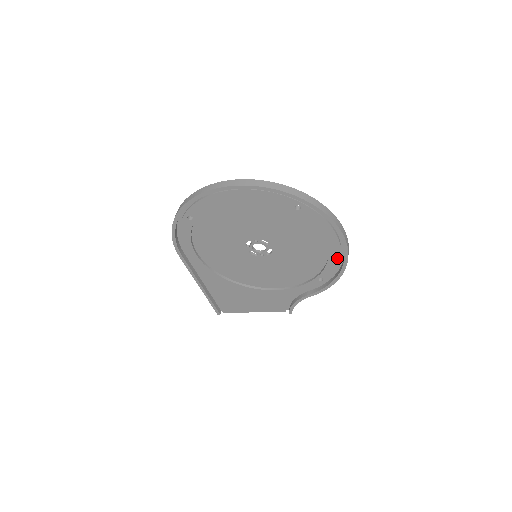
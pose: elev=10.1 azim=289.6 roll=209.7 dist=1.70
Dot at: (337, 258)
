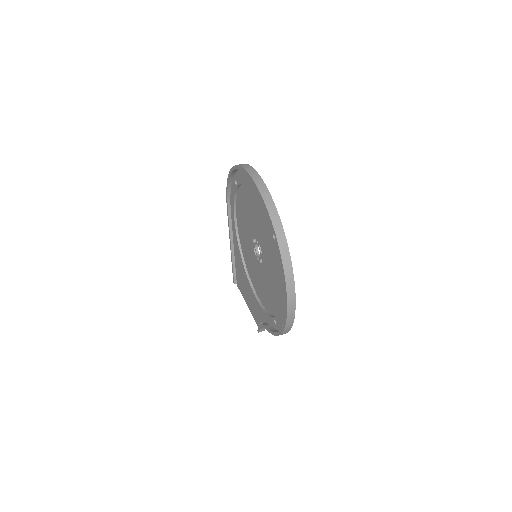
Dot at: (284, 313)
